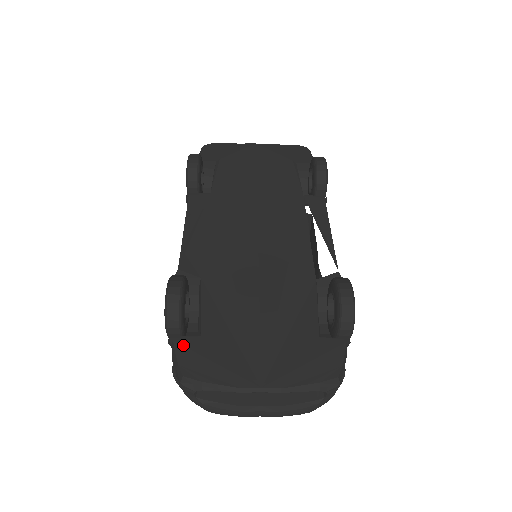
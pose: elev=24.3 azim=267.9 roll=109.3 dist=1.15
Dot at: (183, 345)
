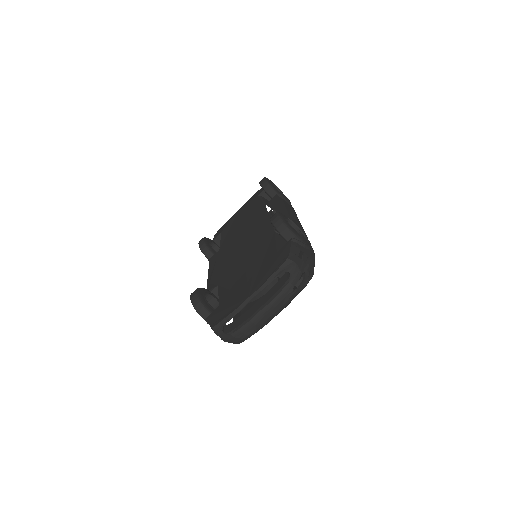
Dot at: (211, 316)
